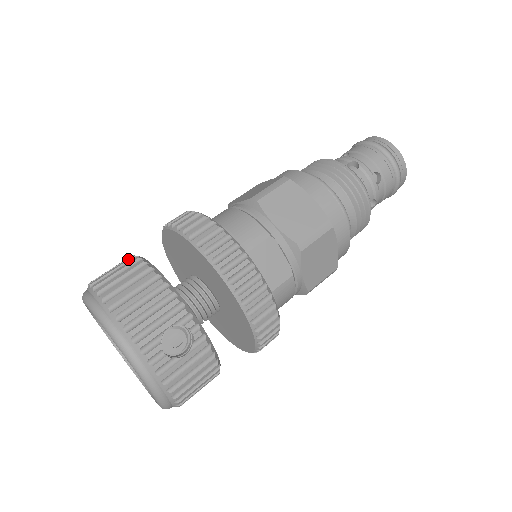
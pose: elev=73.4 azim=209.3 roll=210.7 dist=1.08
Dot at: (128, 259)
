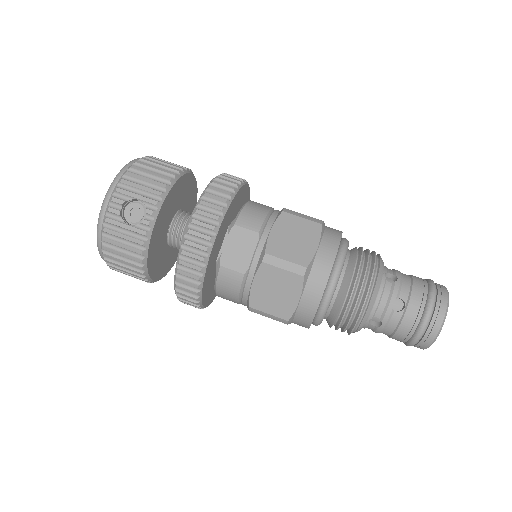
Dot at: occluded
